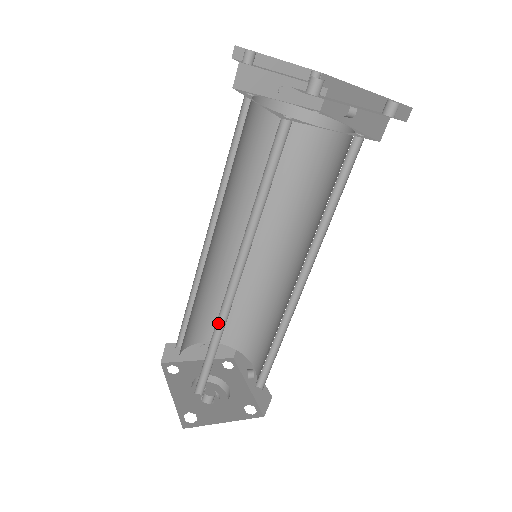
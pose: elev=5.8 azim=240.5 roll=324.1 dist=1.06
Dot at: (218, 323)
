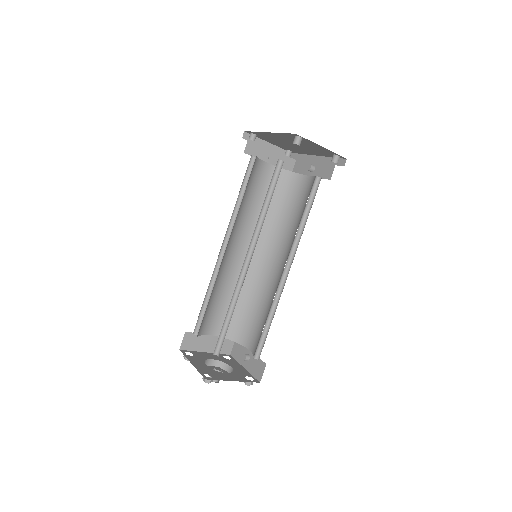
Dot at: (234, 295)
